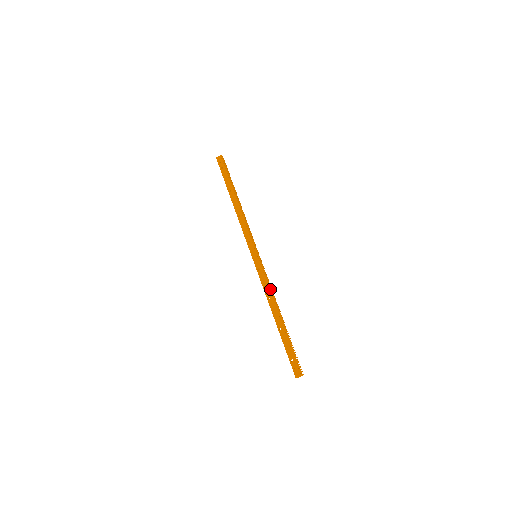
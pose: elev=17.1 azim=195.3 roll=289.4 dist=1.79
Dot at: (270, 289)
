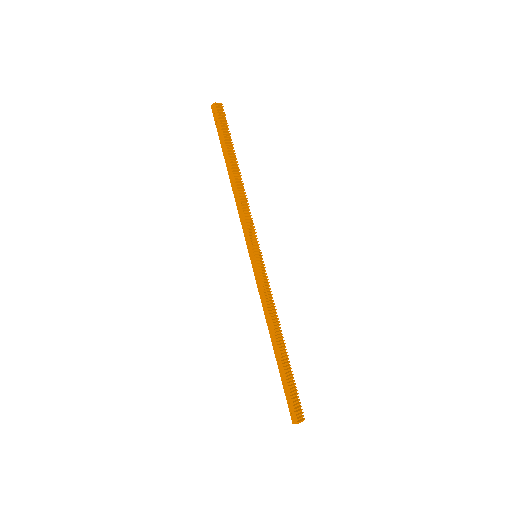
Dot at: (269, 305)
